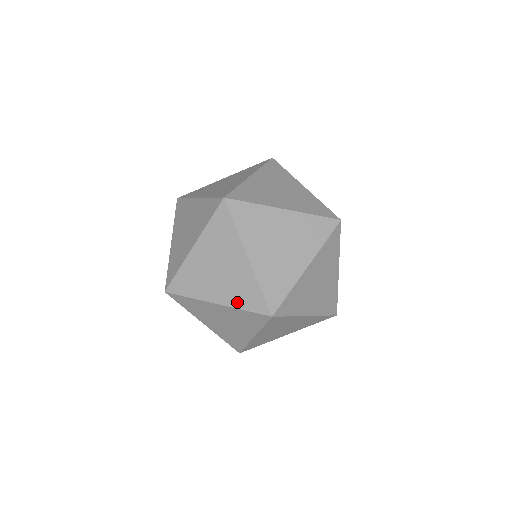
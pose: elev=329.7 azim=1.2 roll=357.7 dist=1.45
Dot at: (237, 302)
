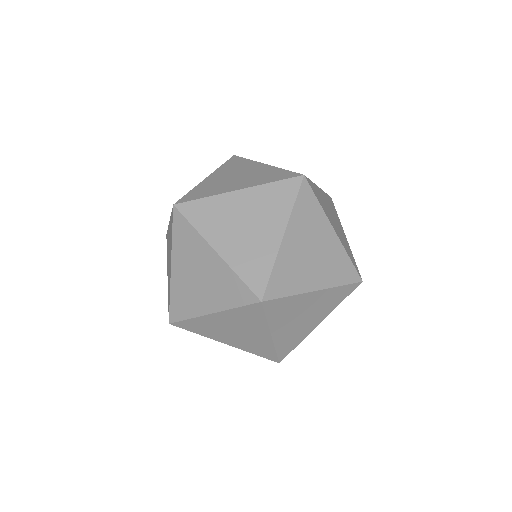
Dot at: (168, 289)
